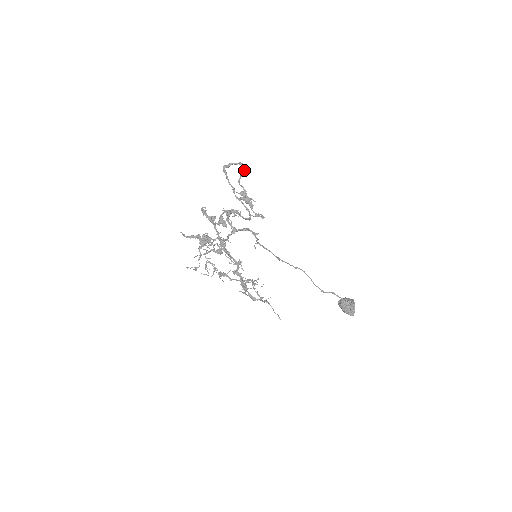
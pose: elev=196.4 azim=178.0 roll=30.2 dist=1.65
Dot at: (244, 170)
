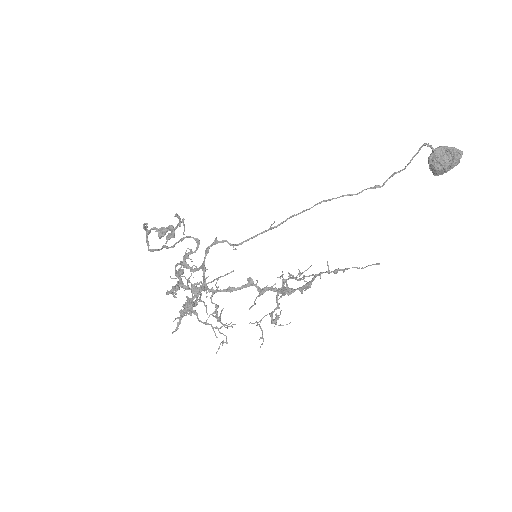
Dot at: (146, 224)
